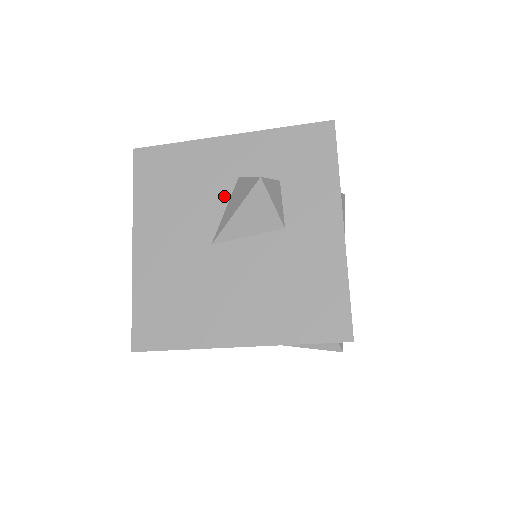
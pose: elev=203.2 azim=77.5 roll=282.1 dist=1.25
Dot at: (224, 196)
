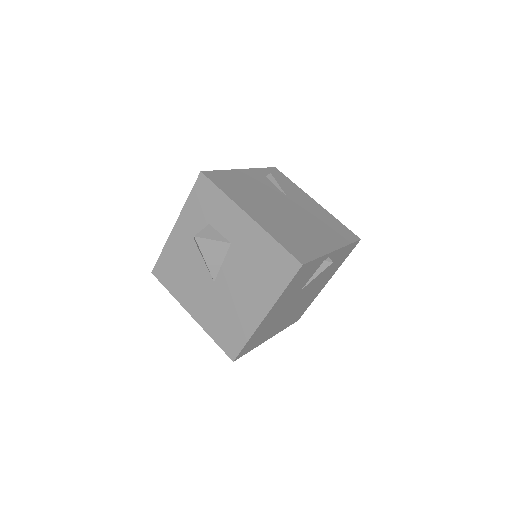
Dot at: (198, 255)
